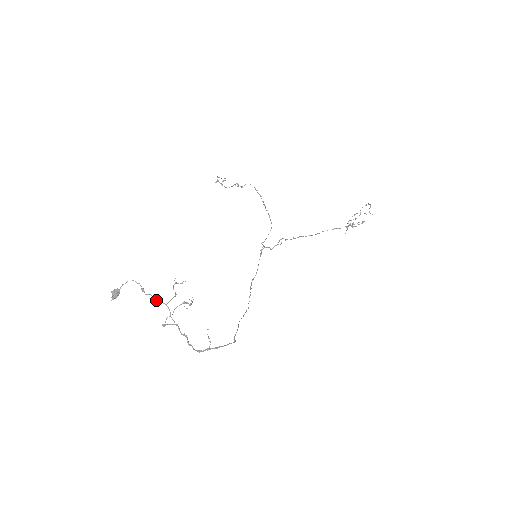
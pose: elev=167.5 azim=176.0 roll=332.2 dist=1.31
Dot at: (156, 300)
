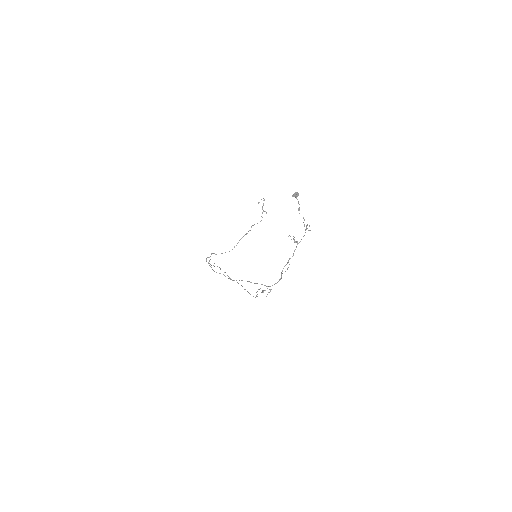
Dot at: occluded
